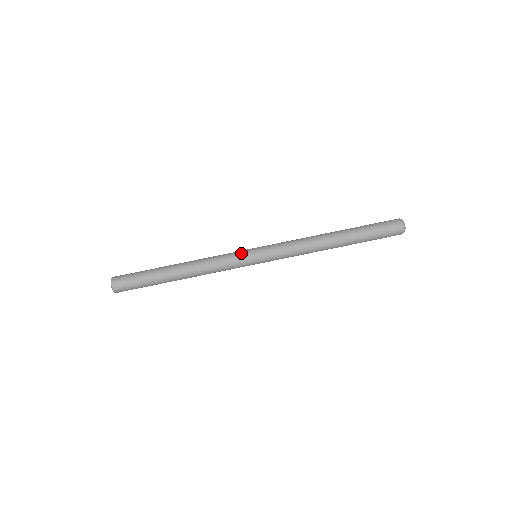
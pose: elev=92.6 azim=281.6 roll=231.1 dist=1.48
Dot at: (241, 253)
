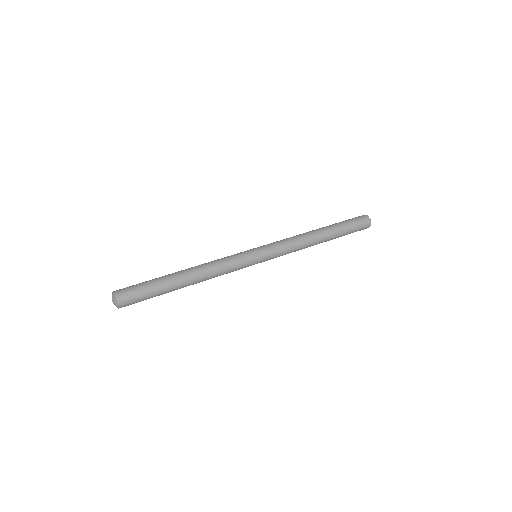
Dot at: occluded
